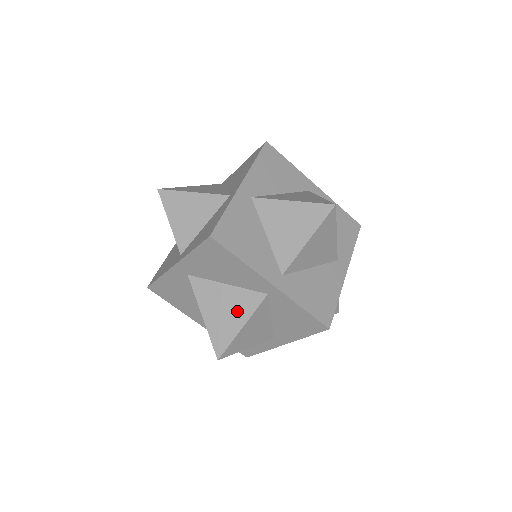
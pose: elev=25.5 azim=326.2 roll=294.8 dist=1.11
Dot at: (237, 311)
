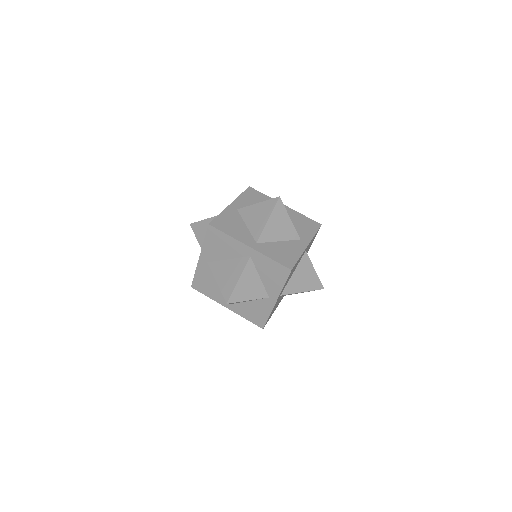
Dot at: (235, 272)
